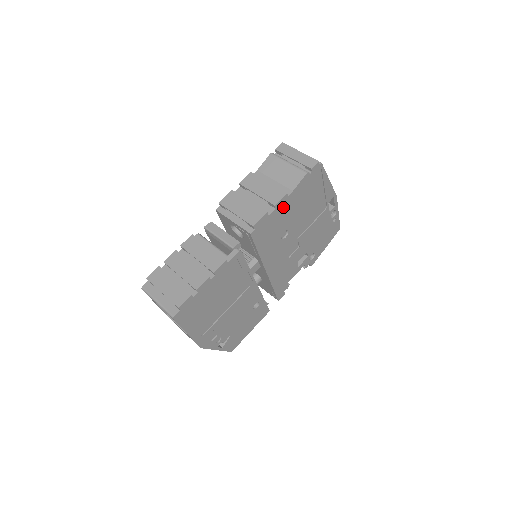
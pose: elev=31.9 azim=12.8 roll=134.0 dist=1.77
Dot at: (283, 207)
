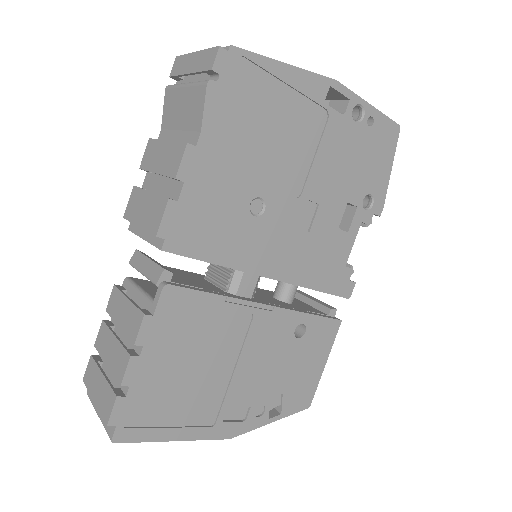
Dot at: (204, 169)
